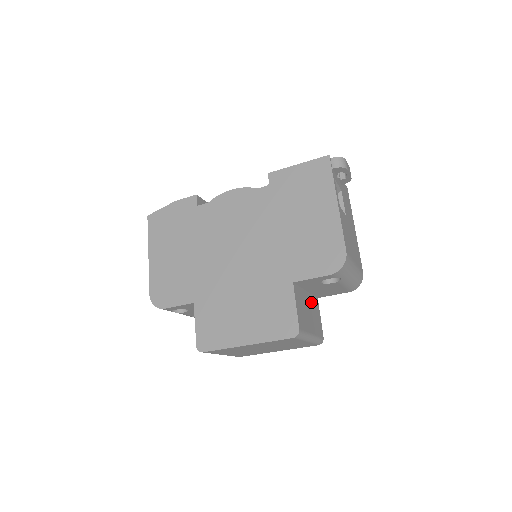
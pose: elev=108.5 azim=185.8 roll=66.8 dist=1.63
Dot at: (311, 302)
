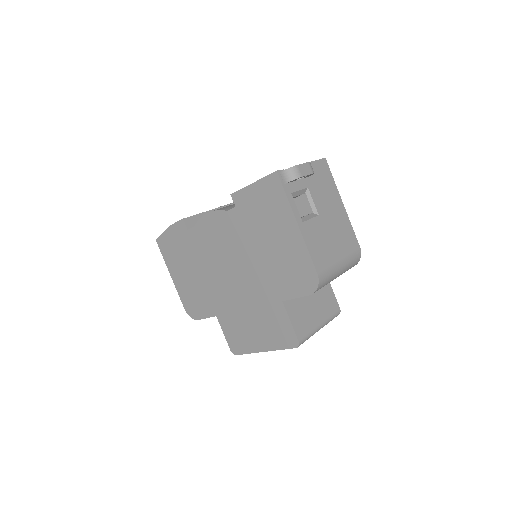
Dot at: occluded
